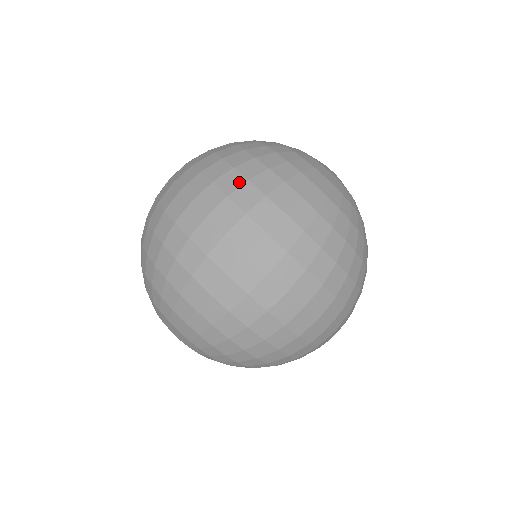
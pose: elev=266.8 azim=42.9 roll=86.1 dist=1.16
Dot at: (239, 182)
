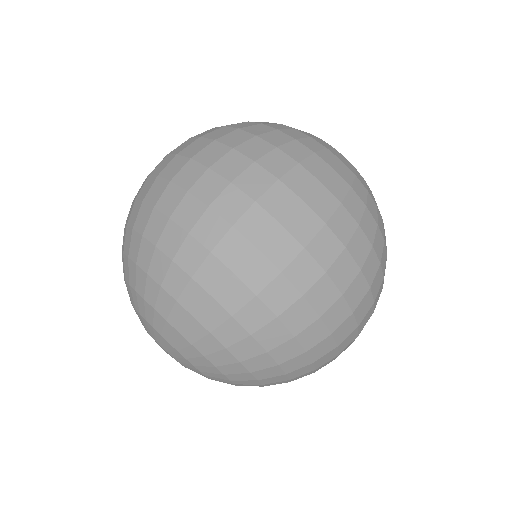
Dot at: (333, 204)
